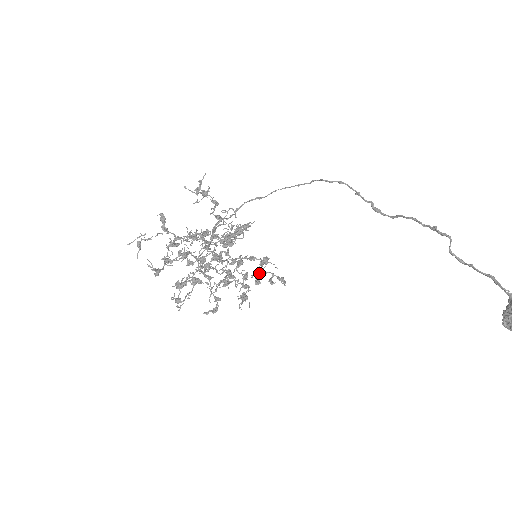
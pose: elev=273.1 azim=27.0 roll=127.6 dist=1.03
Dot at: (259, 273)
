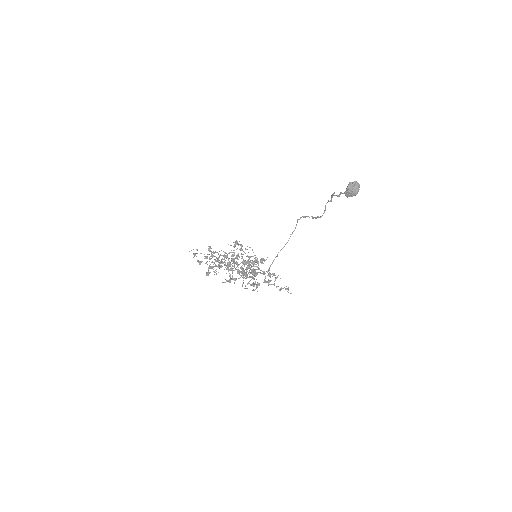
Dot at: (268, 280)
